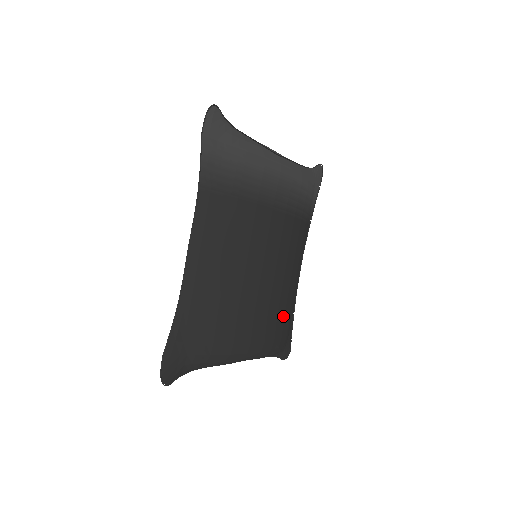
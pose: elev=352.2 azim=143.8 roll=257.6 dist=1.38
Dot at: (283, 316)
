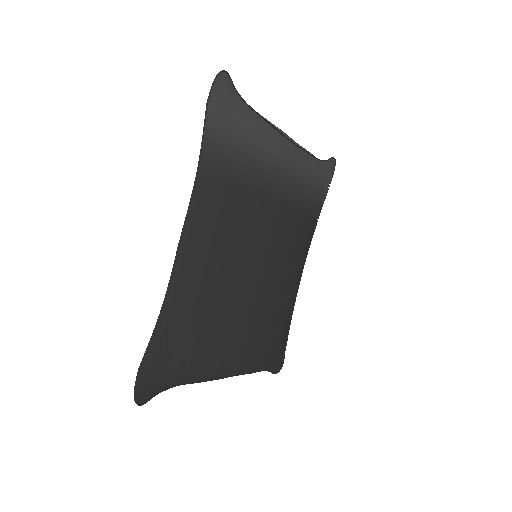
Dot at: (281, 327)
